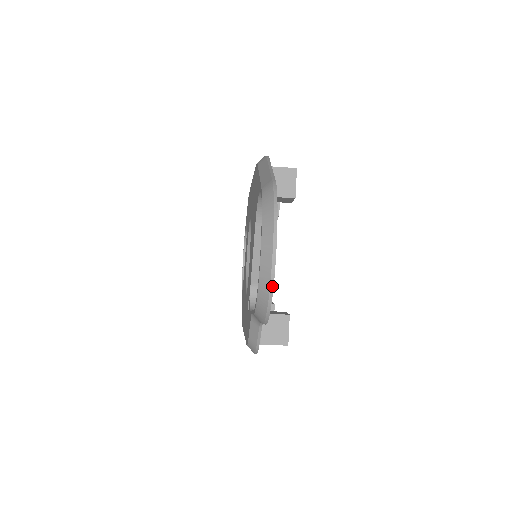
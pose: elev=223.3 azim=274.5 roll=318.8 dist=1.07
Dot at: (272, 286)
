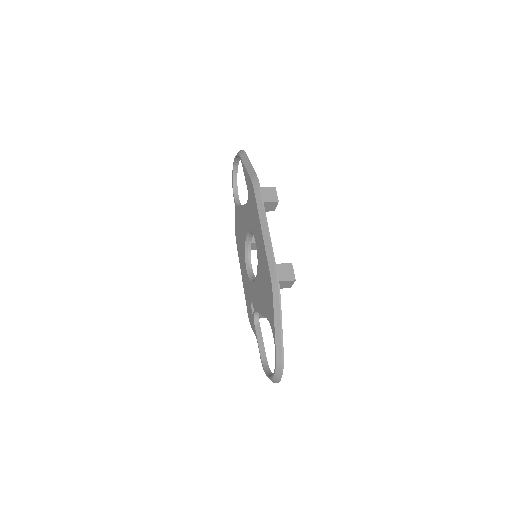
Dot at: occluded
